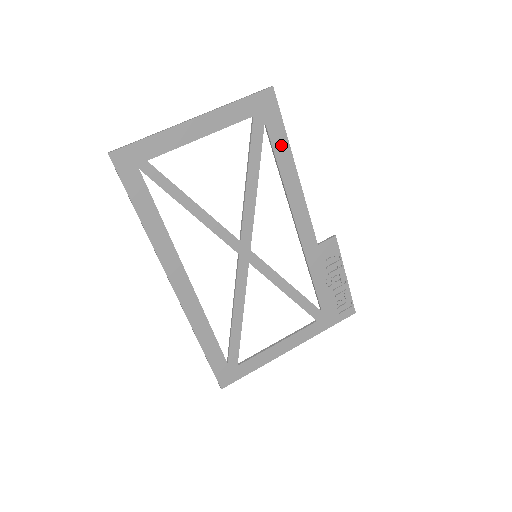
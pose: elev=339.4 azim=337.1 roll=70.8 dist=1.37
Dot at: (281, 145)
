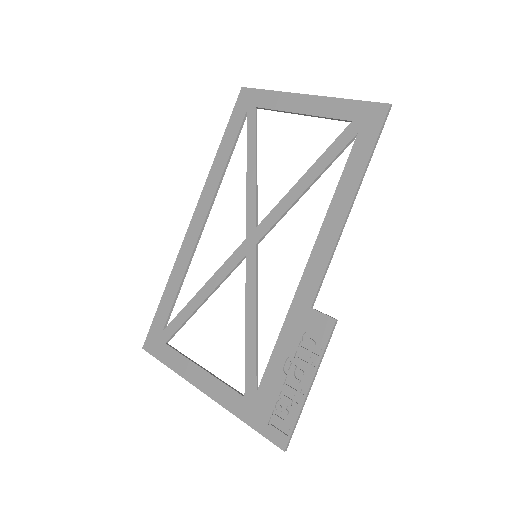
Dot at: (356, 166)
